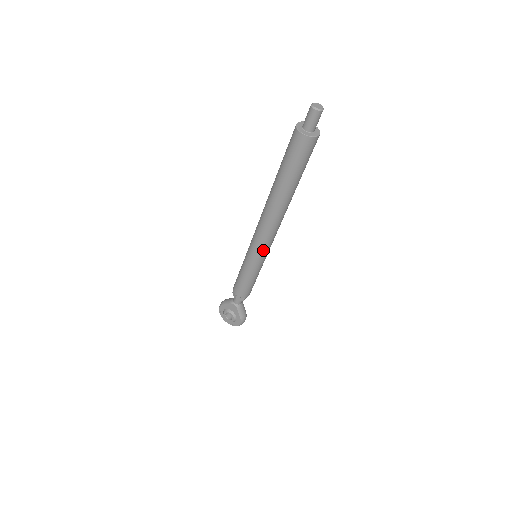
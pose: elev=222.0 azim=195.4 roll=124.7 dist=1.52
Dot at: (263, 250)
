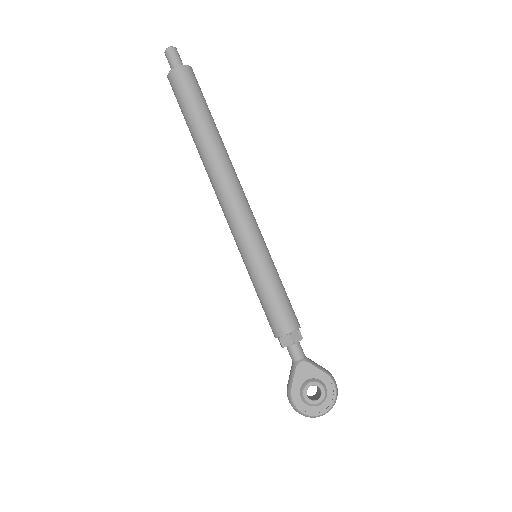
Dot at: (254, 226)
